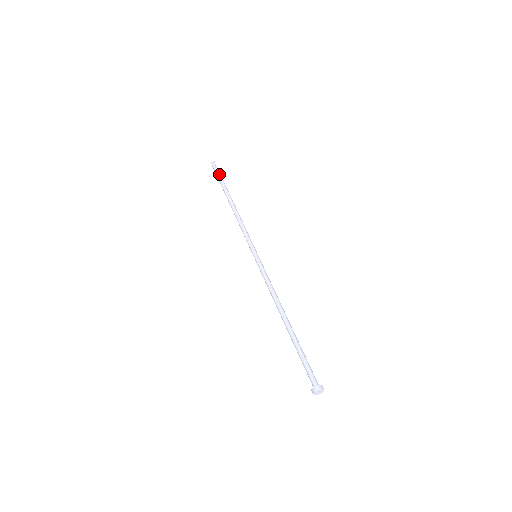
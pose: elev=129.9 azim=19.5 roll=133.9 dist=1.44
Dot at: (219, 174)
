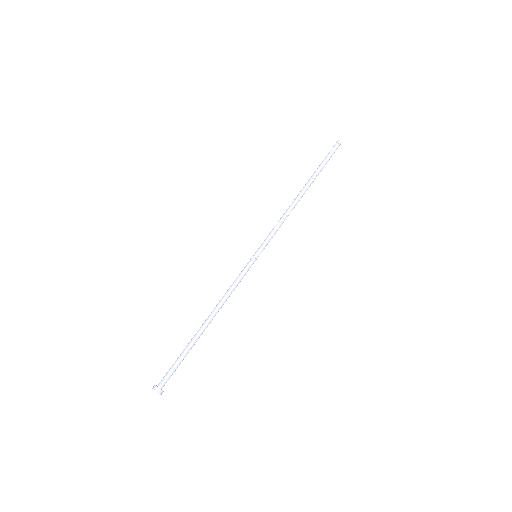
Dot at: (325, 158)
